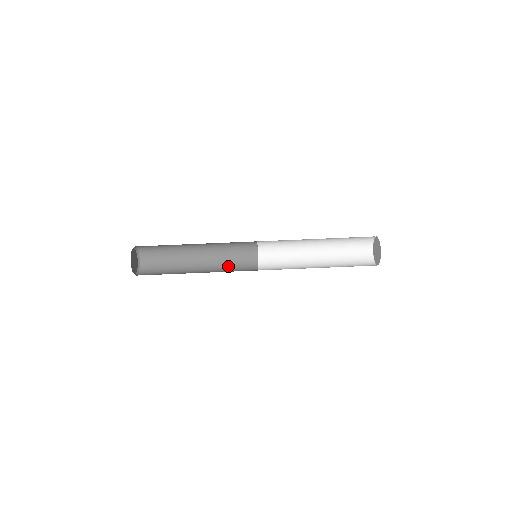
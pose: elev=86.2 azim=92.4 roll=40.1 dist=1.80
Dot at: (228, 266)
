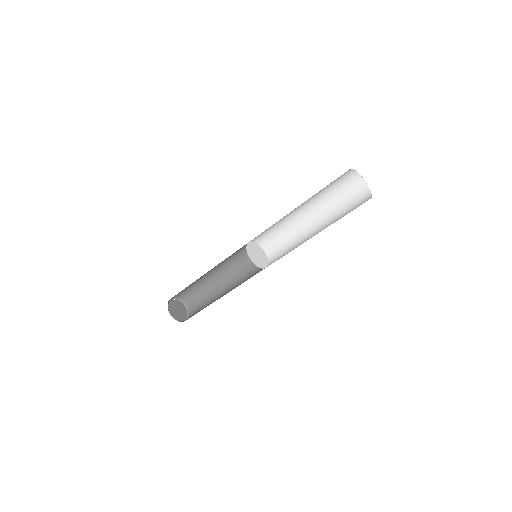
Dot at: (245, 271)
